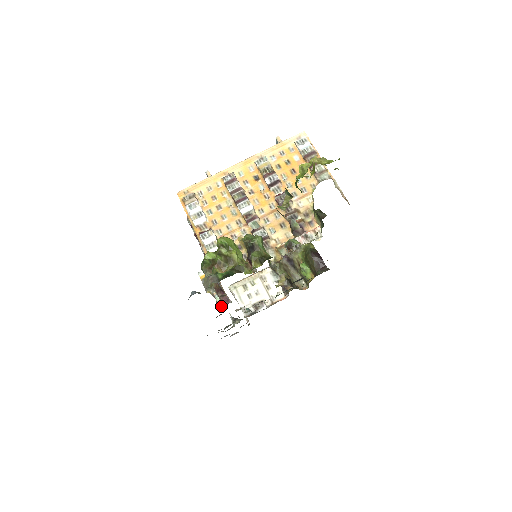
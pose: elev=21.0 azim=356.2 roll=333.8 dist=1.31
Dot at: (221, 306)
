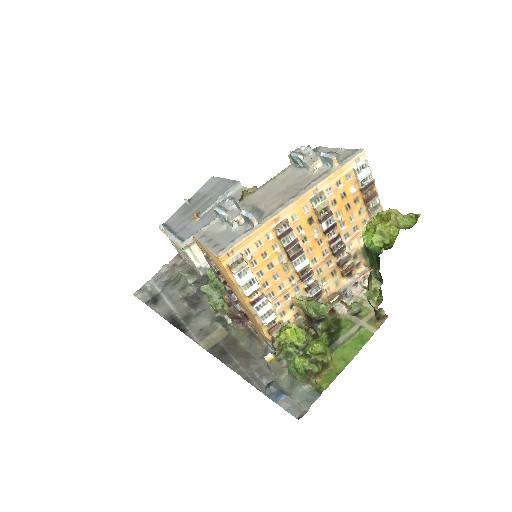
Dot at: (235, 329)
